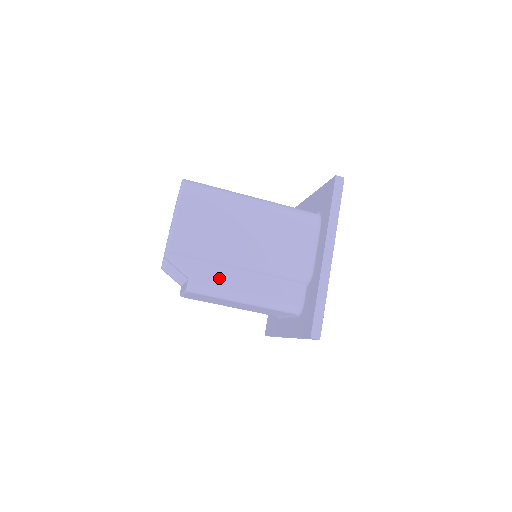
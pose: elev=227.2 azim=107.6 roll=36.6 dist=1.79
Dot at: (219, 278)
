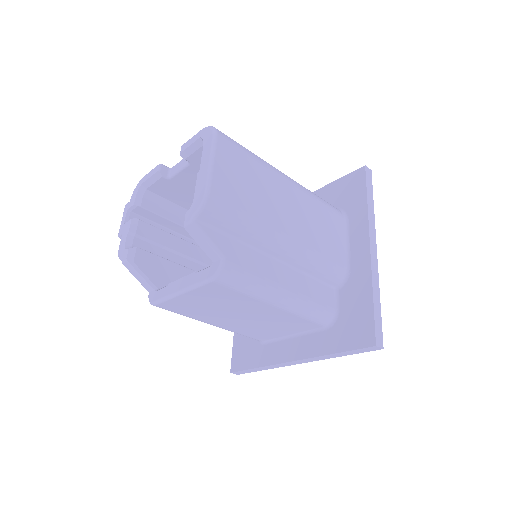
Dot at: (256, 265)
